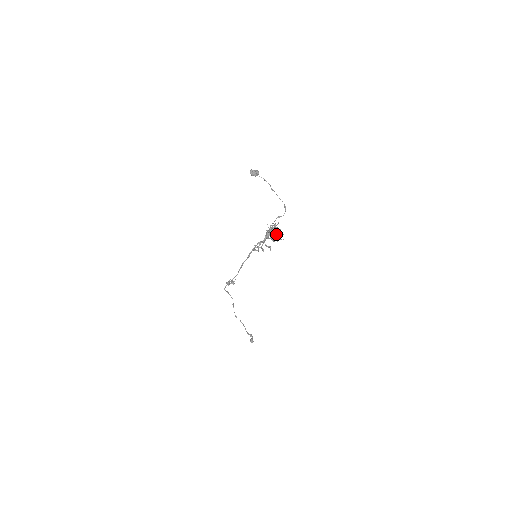
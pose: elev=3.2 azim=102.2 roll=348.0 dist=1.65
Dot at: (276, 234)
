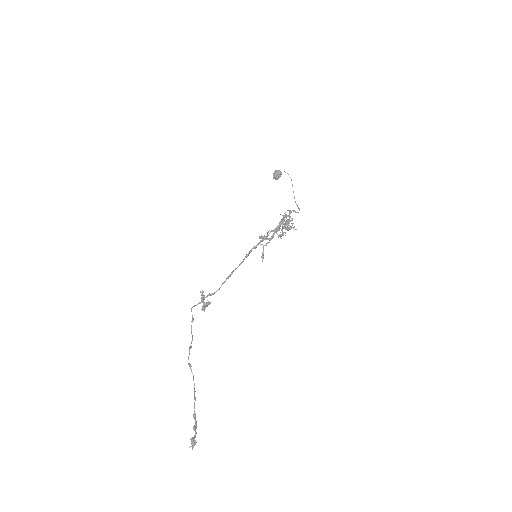
Dot at: (285, 233)
